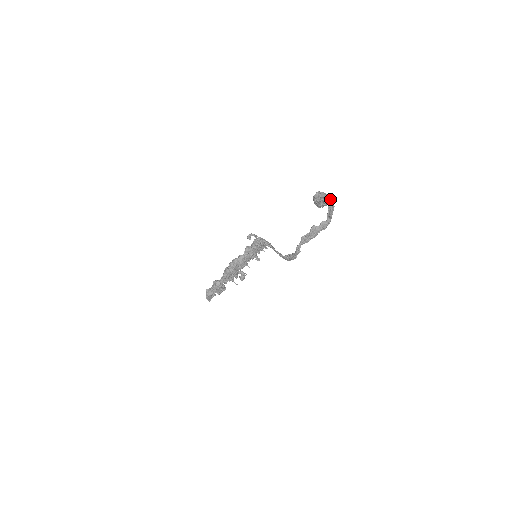
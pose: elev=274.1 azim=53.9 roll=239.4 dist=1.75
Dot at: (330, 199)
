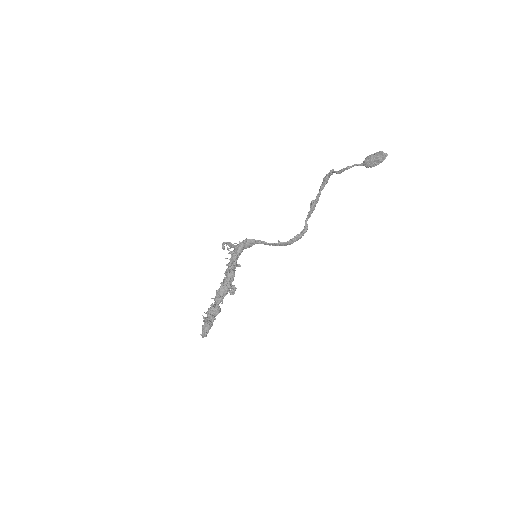
Dot at: occluded
